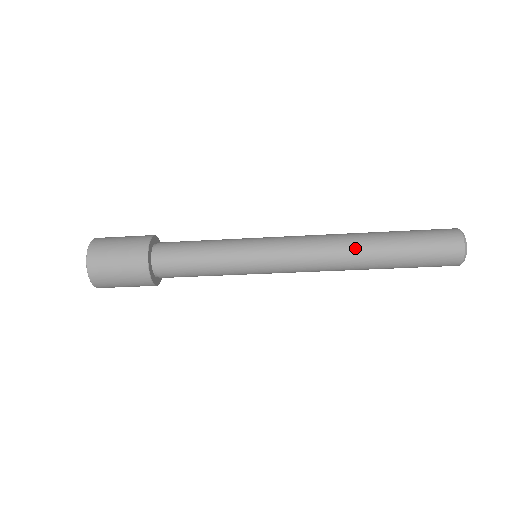
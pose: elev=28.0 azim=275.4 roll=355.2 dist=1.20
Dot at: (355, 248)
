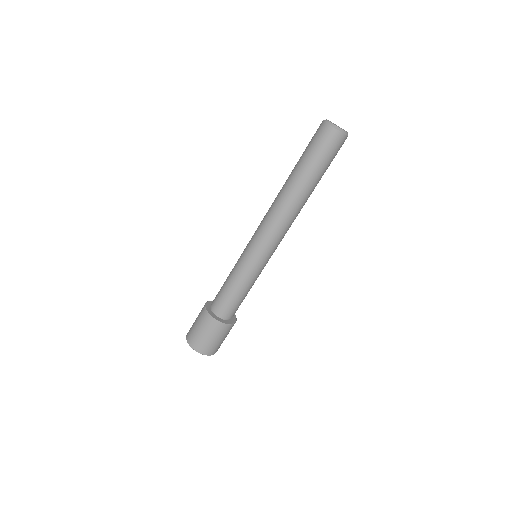
Dot at: (282, 193)
